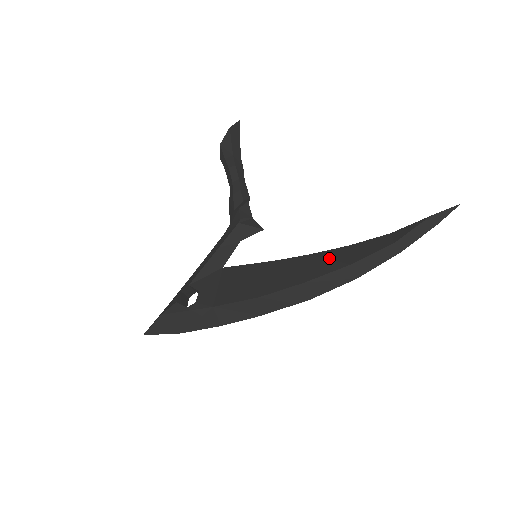
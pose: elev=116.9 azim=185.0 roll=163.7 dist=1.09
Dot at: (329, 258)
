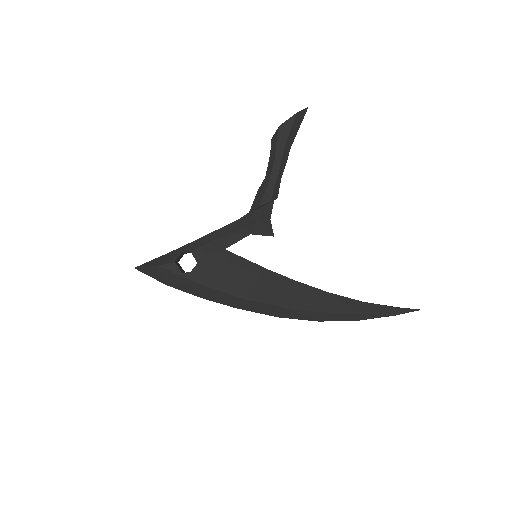
Dot at: (309, 295)
